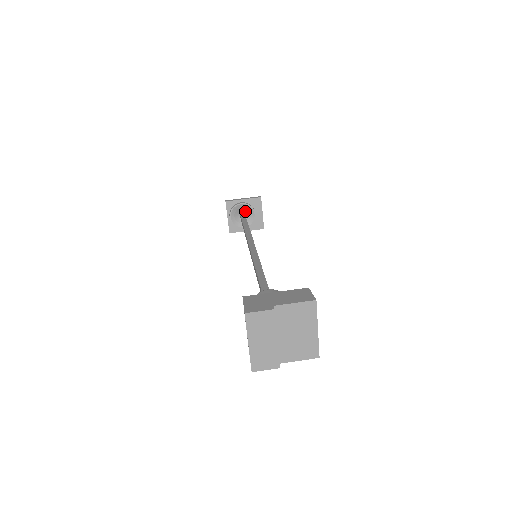
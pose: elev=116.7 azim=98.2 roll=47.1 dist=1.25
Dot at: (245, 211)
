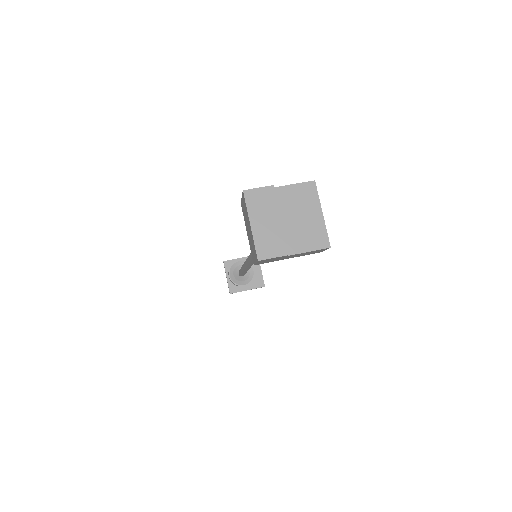
Dot at: occluded
